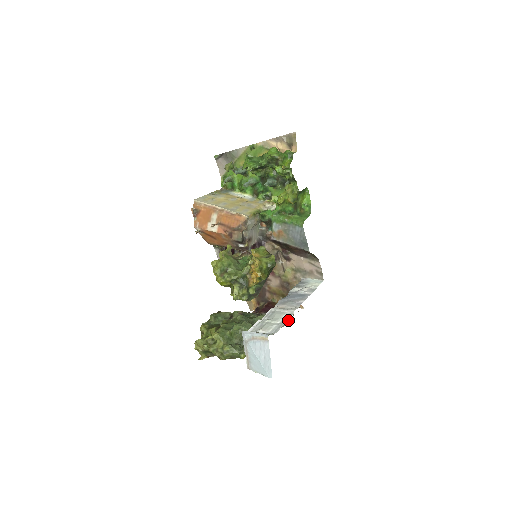
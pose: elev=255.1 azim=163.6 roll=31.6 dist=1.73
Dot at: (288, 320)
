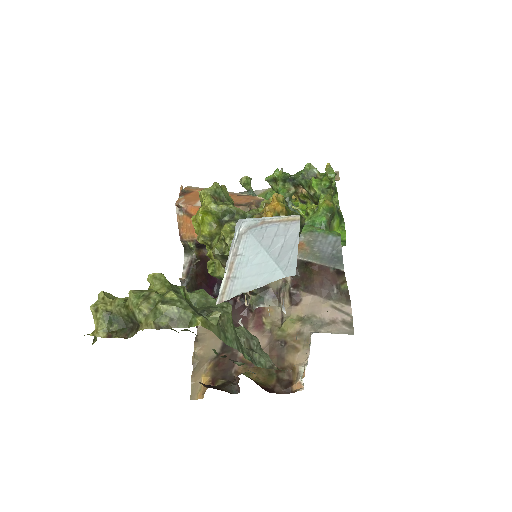
Dot at: occluded
